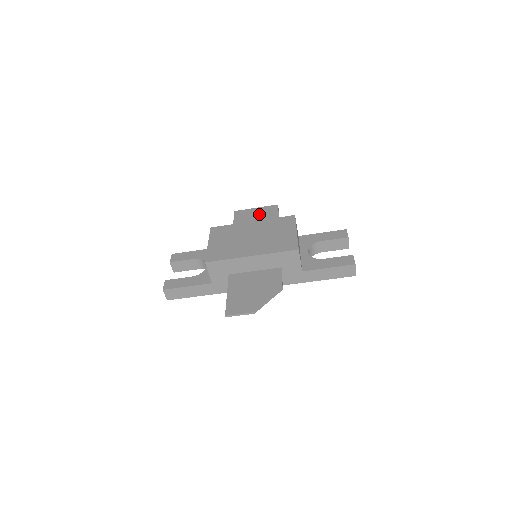
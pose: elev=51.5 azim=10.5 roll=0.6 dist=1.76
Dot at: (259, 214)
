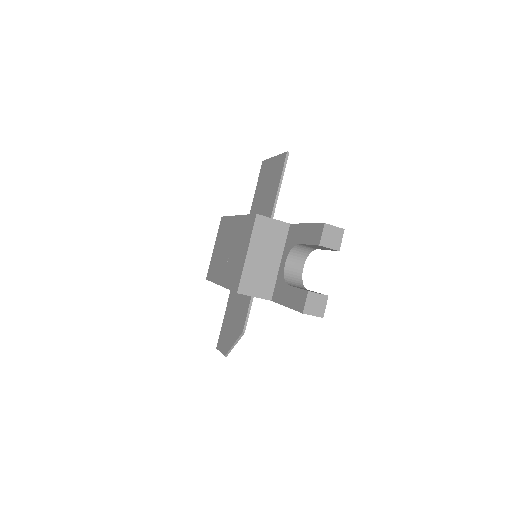
Dot at: (271, 173)
